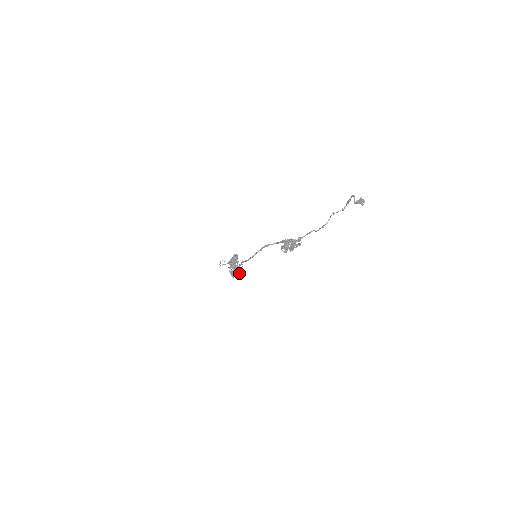
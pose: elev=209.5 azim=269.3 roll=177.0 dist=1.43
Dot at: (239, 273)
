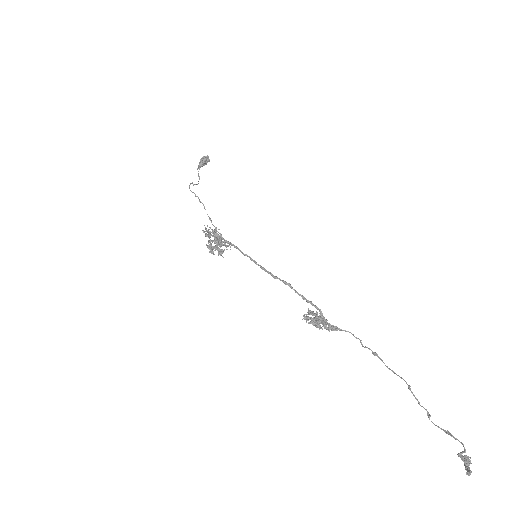
Dot at: occluded
